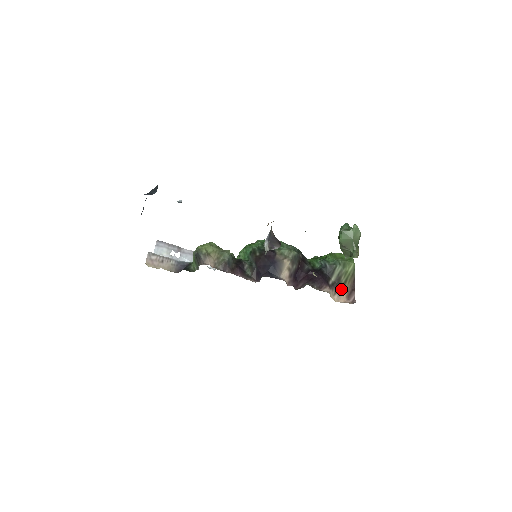
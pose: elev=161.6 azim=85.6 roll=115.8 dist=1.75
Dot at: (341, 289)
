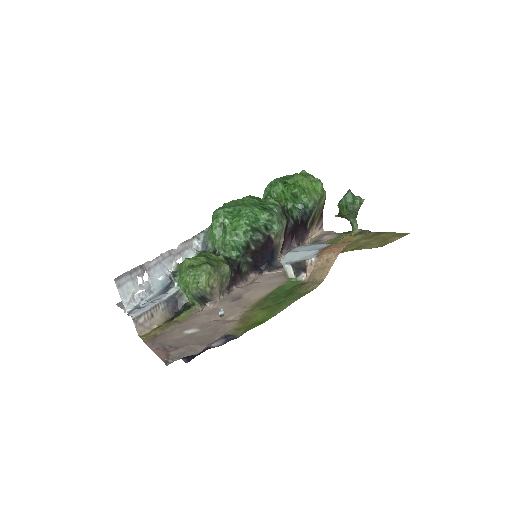
Dot at: (314, 224)
